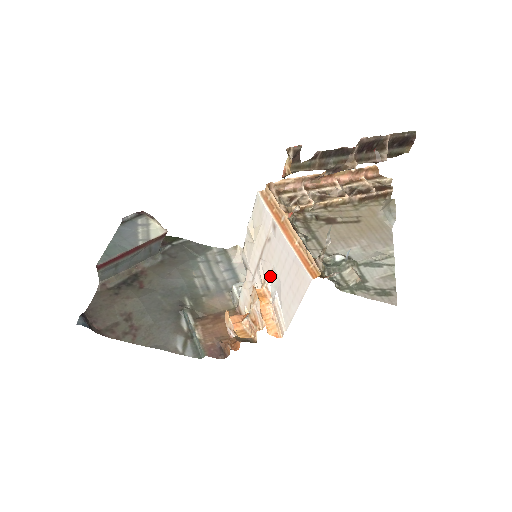
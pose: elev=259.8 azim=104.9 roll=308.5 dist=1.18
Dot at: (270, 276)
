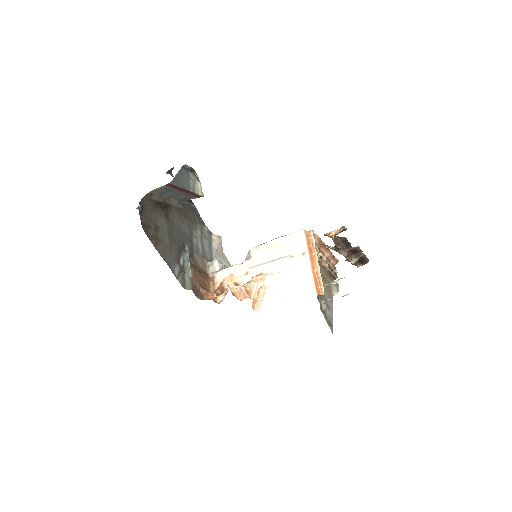
Dot at: (273, 274)
